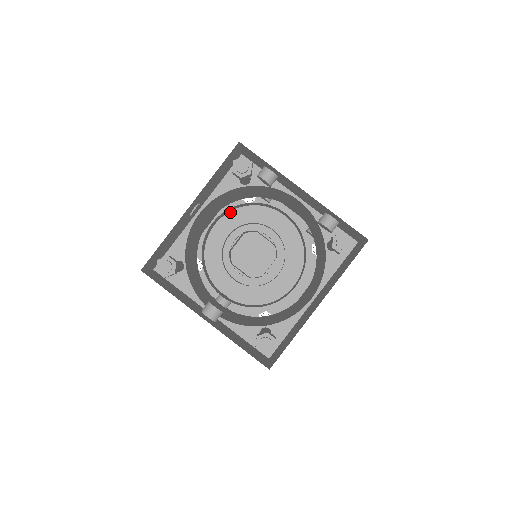
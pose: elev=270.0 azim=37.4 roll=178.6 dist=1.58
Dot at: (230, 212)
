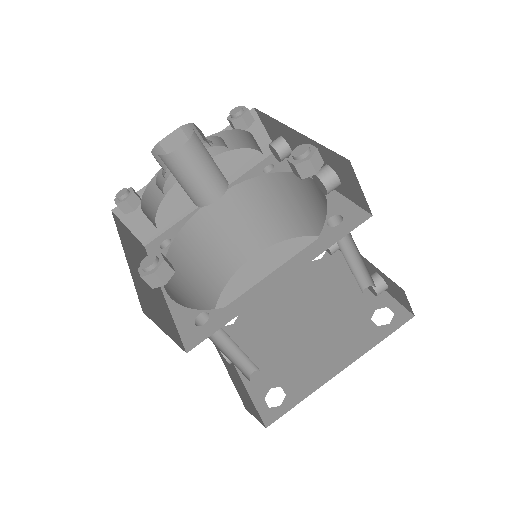
Dot at: (290, 268)
